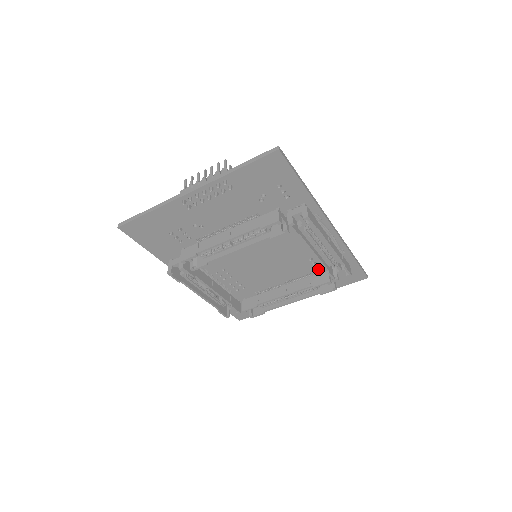
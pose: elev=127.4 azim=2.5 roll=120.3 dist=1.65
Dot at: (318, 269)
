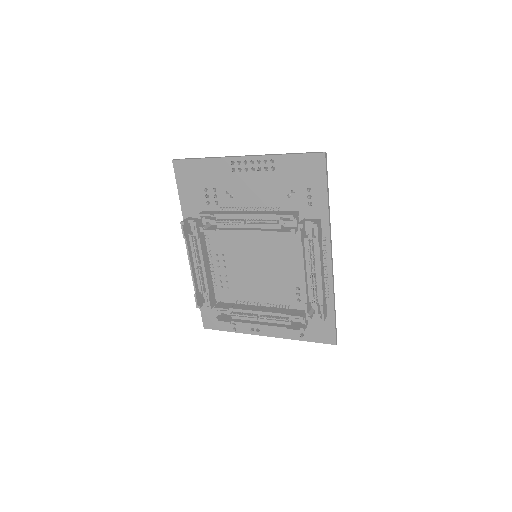
Dot at: (299, 305)
